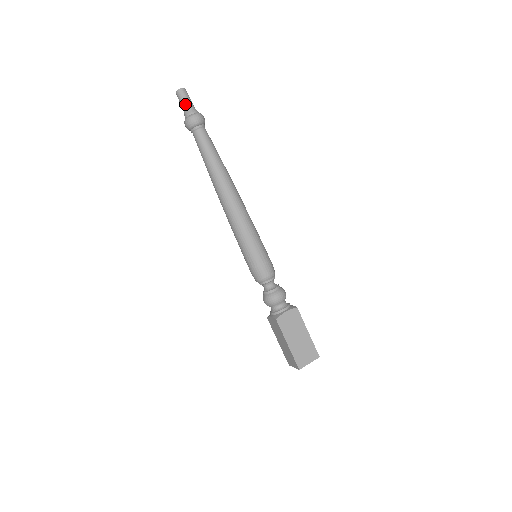
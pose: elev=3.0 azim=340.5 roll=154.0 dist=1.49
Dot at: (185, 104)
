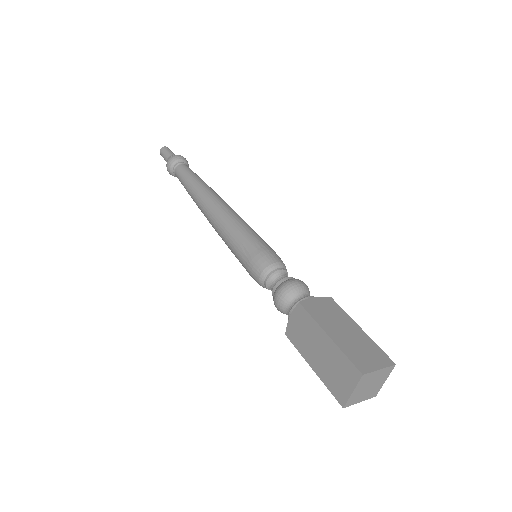
Dot at: (168, 153)
